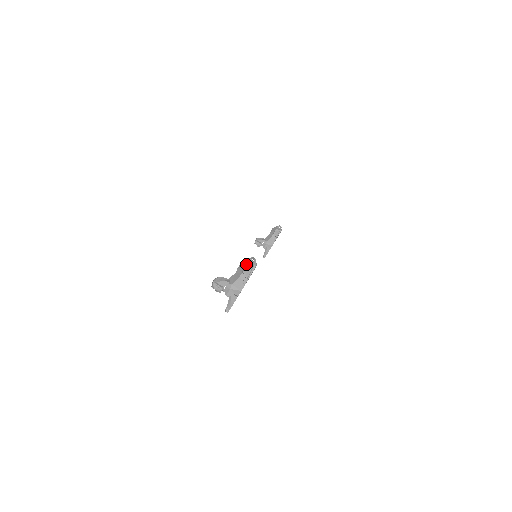
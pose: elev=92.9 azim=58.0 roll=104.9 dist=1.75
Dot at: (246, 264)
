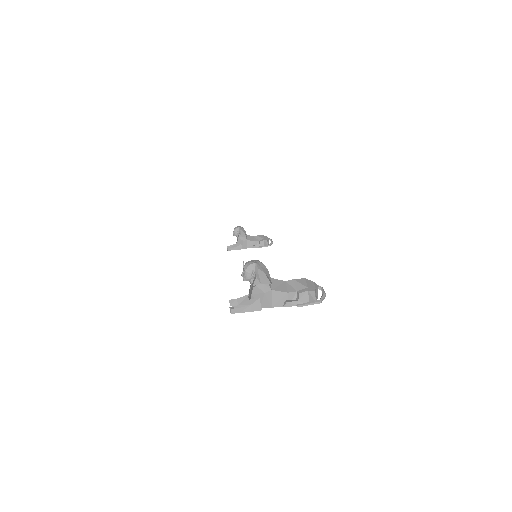
Dot at: (313, 288)
